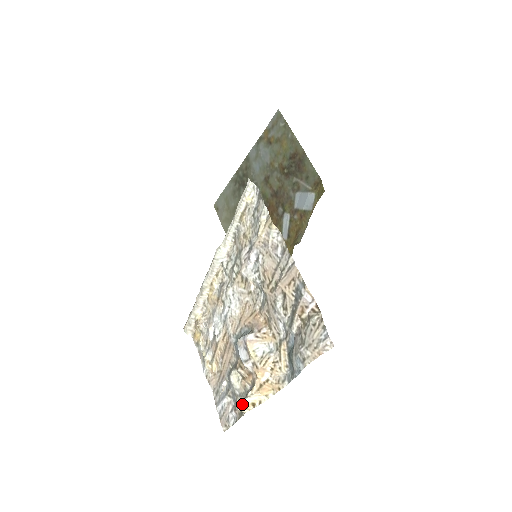
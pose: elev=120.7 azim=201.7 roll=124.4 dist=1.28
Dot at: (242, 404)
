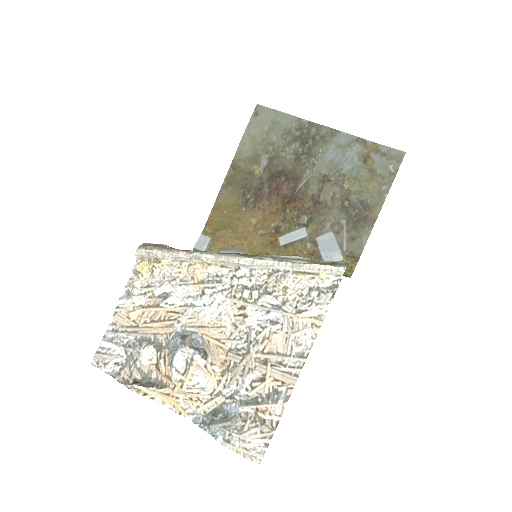
Dot at: (138, 388)
